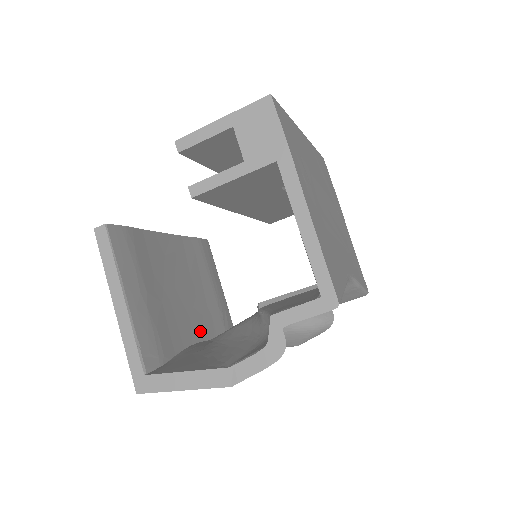
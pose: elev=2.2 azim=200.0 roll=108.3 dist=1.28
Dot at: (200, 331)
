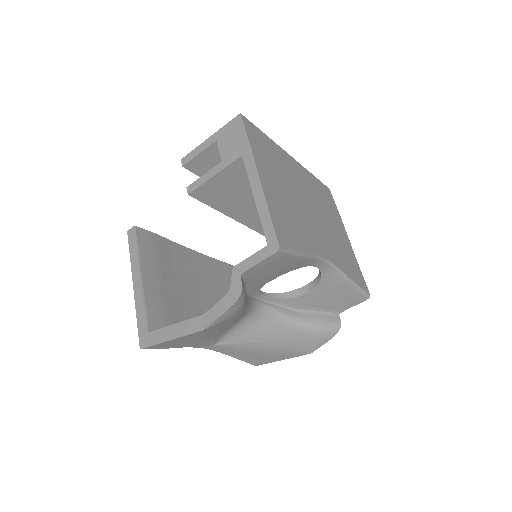
Dot at: occluded
